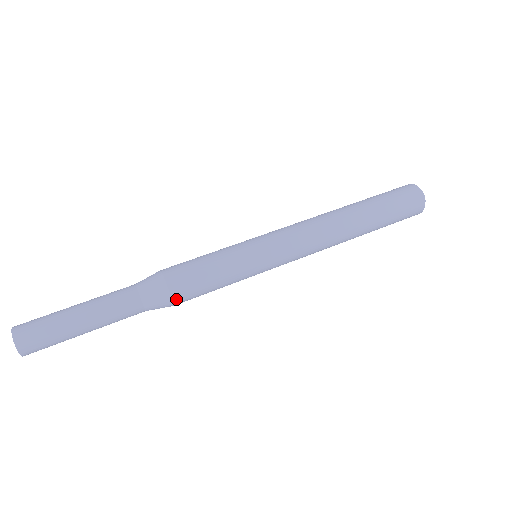
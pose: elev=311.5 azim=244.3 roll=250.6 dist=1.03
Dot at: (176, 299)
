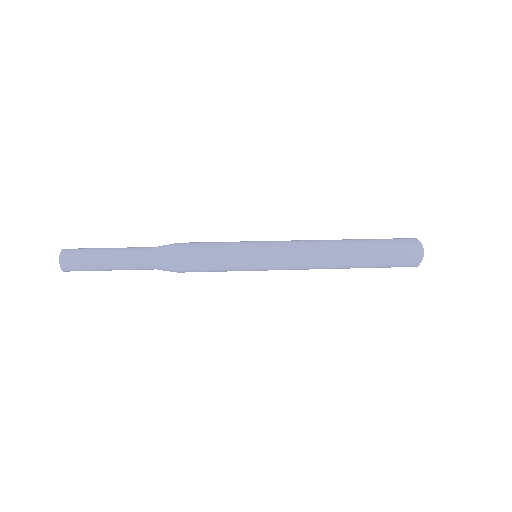
Dot at: (179, 254)
